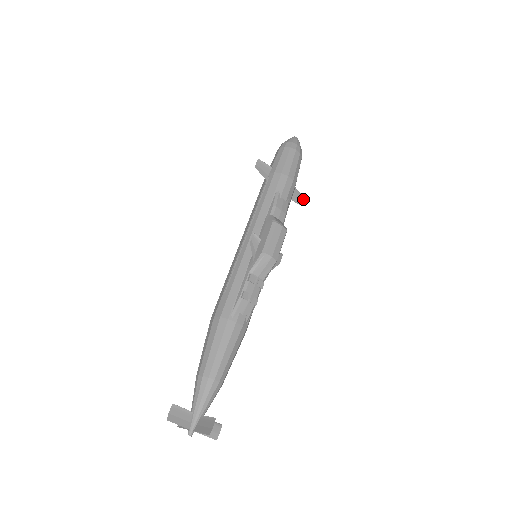
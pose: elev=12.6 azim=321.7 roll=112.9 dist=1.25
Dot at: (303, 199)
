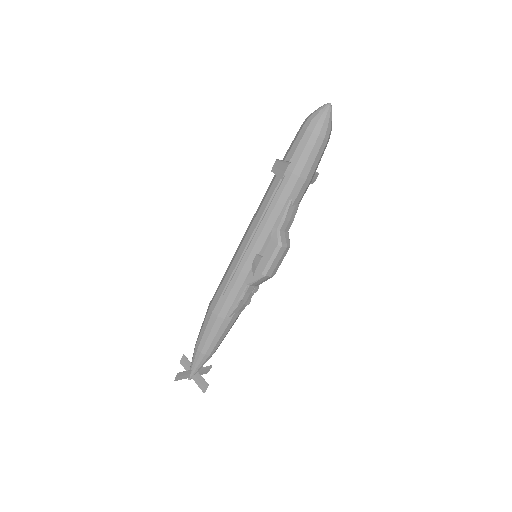
Dot at: (317, 176)
